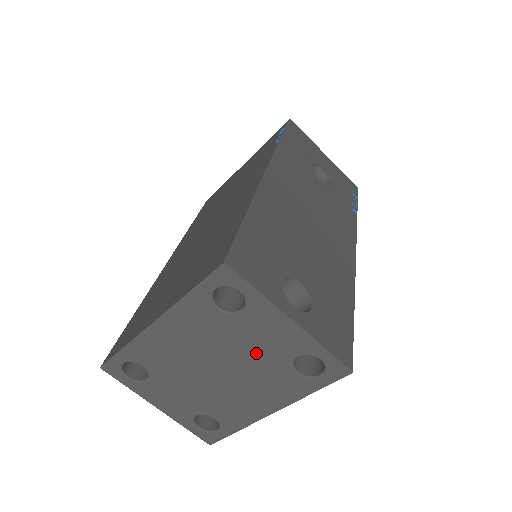
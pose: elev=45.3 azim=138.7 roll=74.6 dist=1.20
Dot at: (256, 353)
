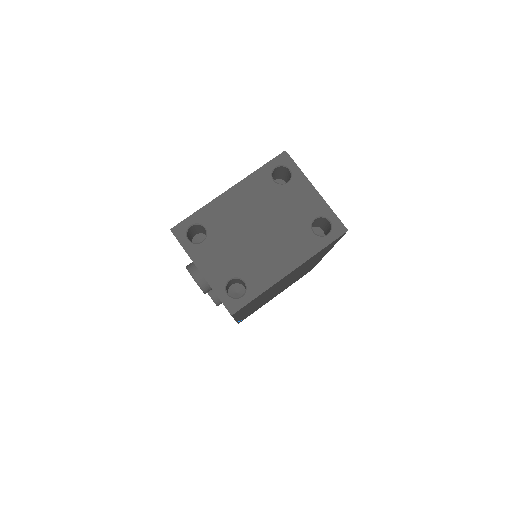
Dot at: (290, 215)
